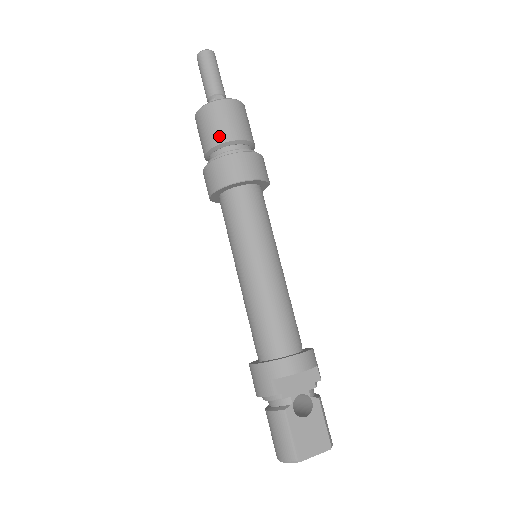
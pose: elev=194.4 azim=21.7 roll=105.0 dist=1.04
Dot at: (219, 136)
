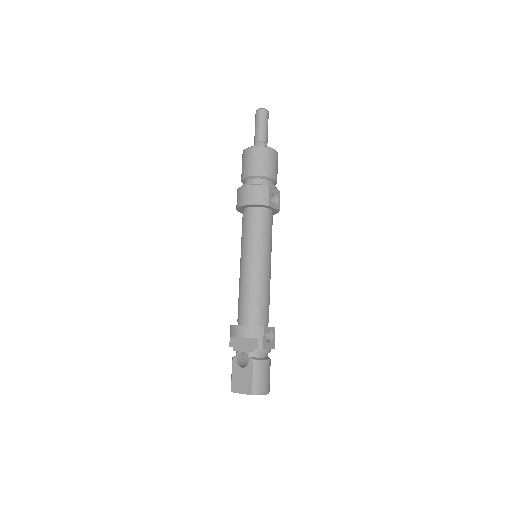
Dot at: (242, 174)
